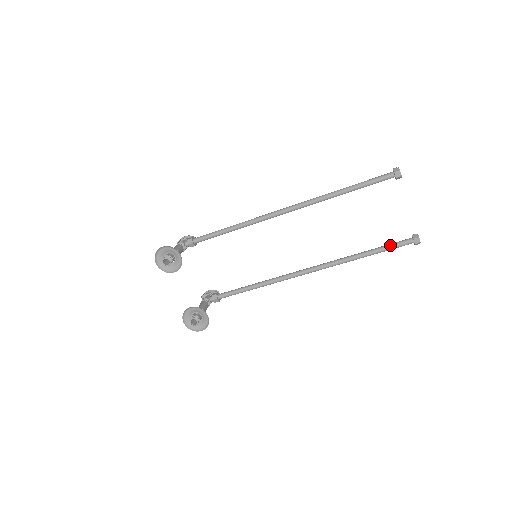
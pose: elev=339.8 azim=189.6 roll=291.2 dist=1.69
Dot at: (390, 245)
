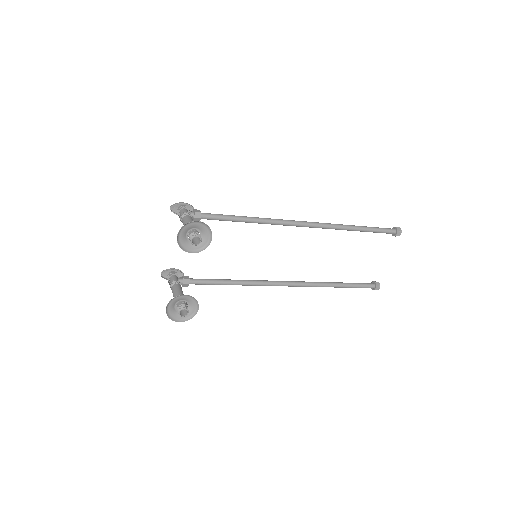
Dot at: (358, 284)
